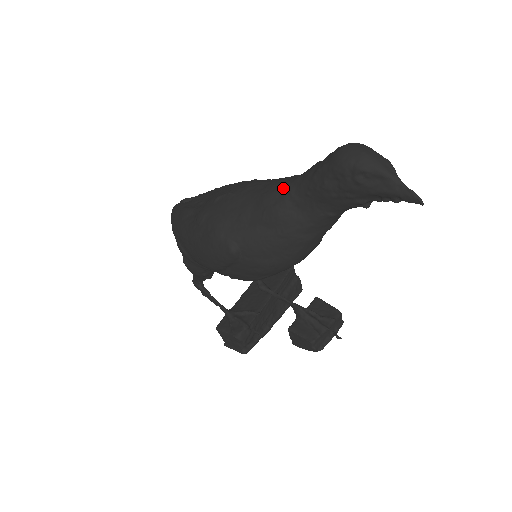
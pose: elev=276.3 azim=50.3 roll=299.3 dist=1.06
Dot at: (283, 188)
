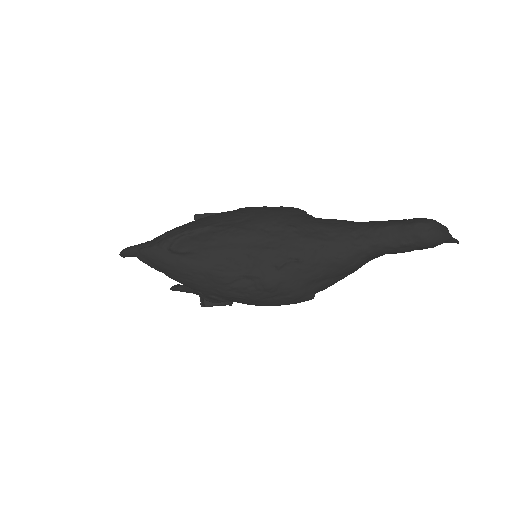
Dot at: (361, 252)
